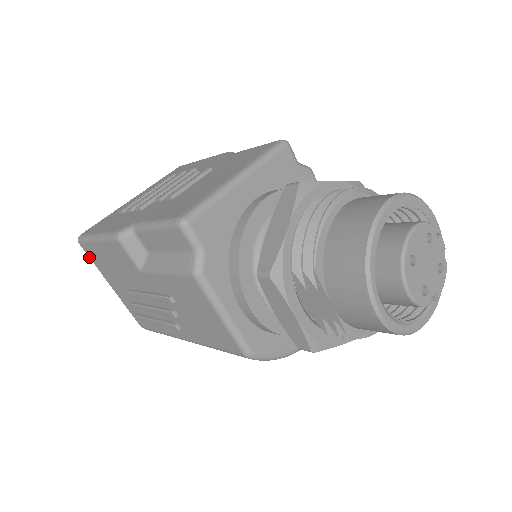
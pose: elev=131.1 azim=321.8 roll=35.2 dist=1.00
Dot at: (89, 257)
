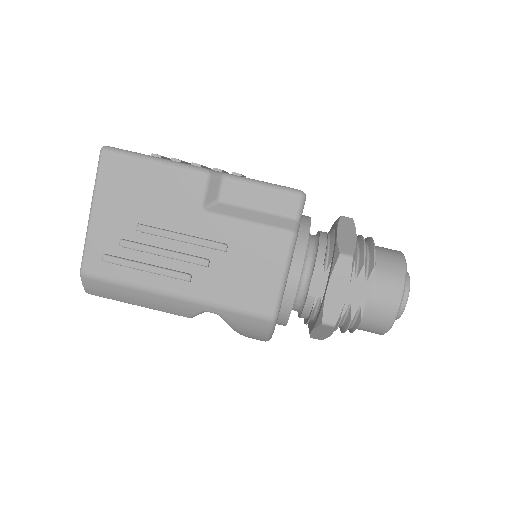
Dot at: (99, 171)
